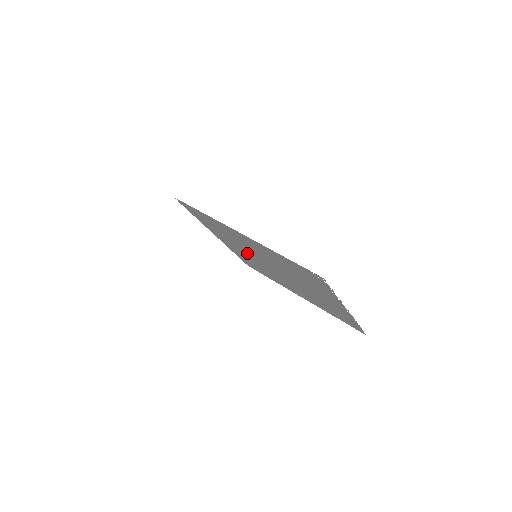
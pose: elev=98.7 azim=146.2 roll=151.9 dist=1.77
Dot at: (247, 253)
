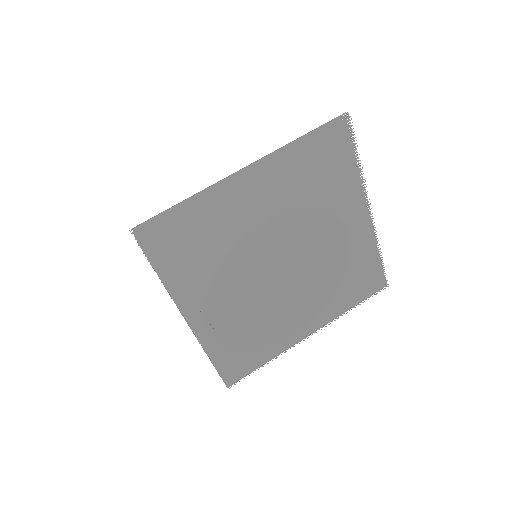
Dot at: (240, 281)
